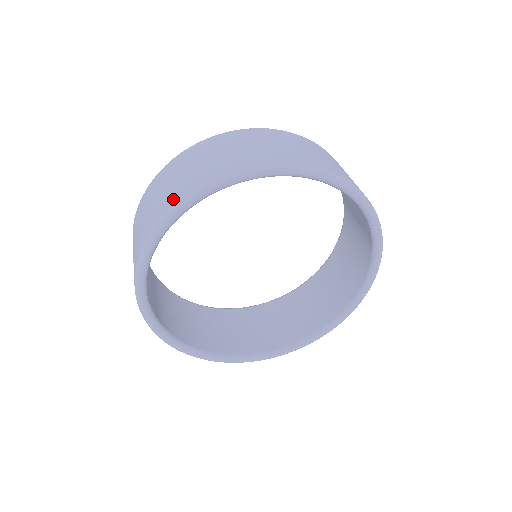
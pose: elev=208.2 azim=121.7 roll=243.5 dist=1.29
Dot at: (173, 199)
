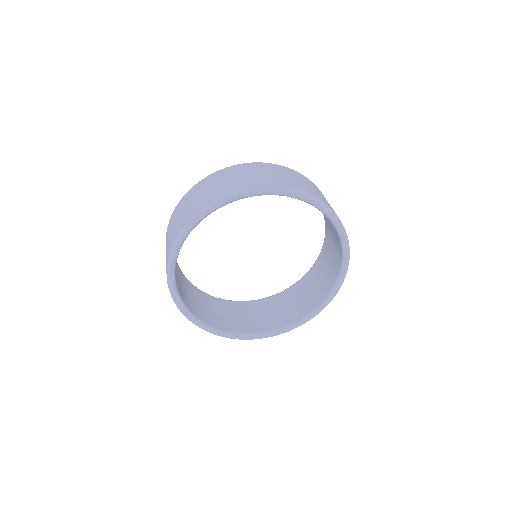
Dot at: occluded
